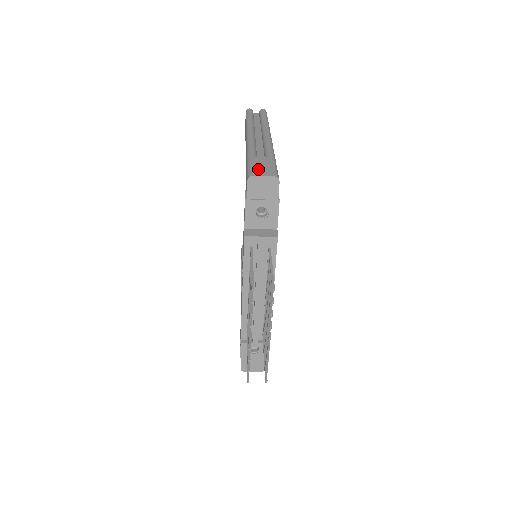
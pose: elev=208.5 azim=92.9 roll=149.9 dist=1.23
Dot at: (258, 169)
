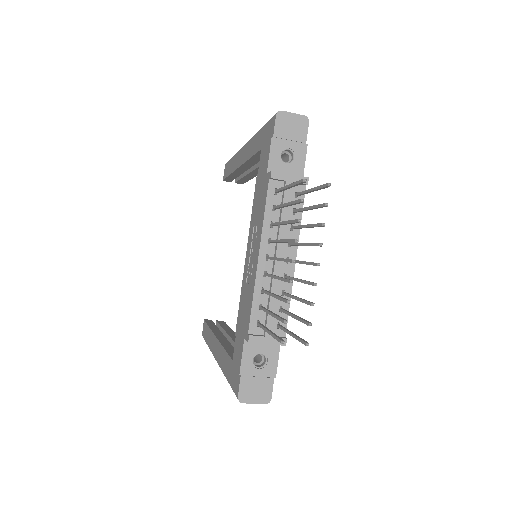
Dot at: occluded
